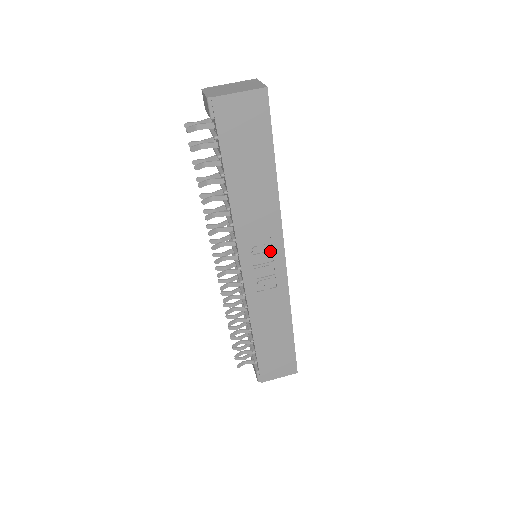
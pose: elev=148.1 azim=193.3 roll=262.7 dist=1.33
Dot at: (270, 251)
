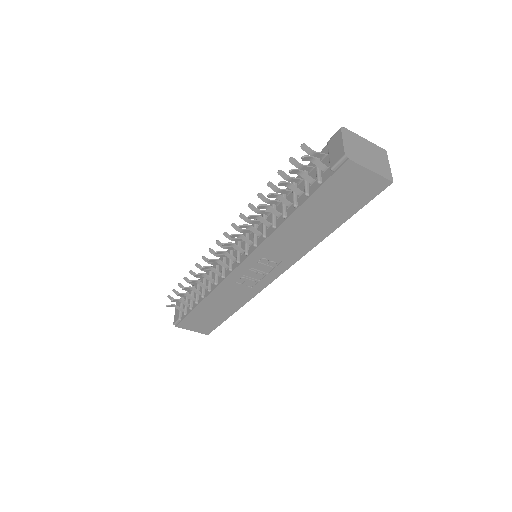
Dot at: (273, 267)
